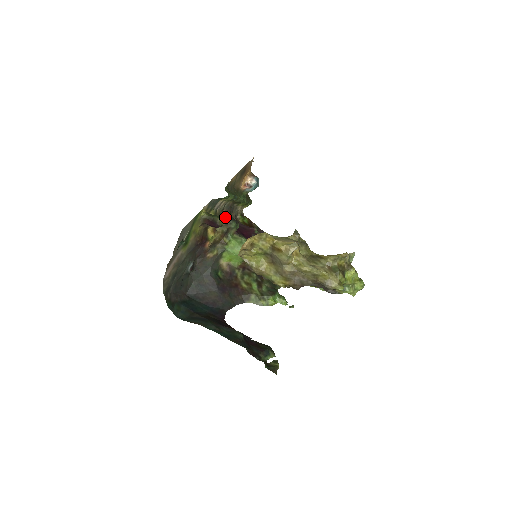
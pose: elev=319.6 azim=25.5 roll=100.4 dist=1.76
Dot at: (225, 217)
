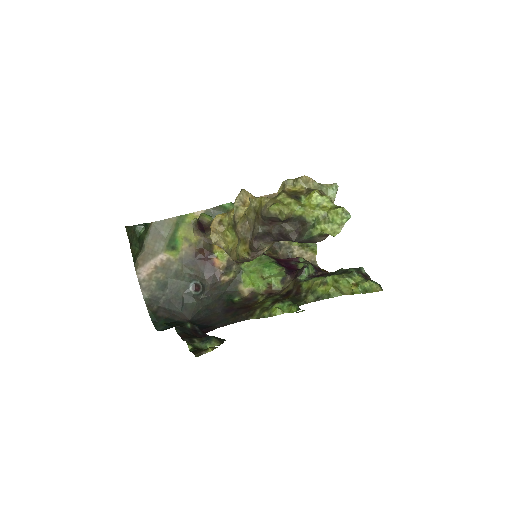
Dot at: occluded
